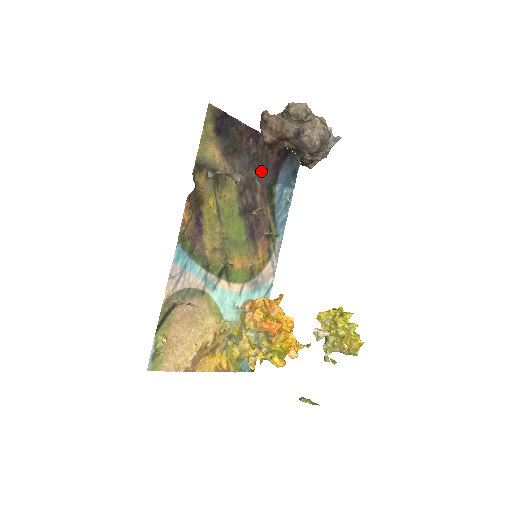
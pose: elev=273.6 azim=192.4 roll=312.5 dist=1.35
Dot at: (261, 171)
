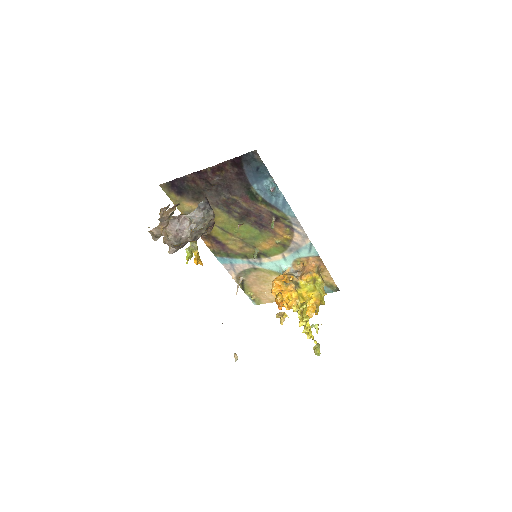
Dot at: (230, 189)
